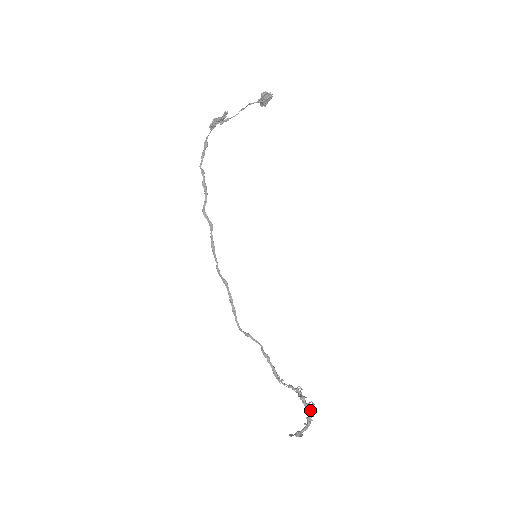
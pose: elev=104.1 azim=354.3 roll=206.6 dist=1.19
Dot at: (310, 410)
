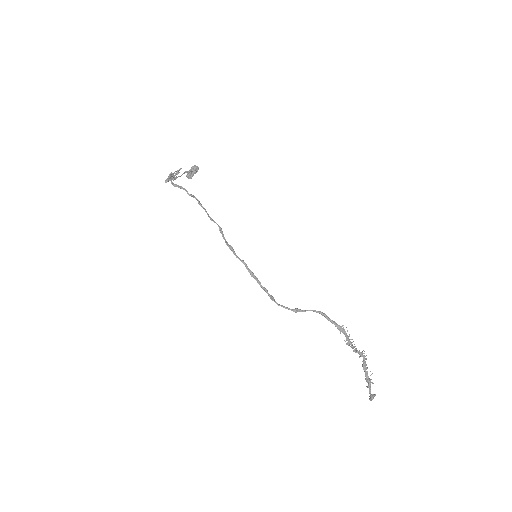
Dot at: occluded
